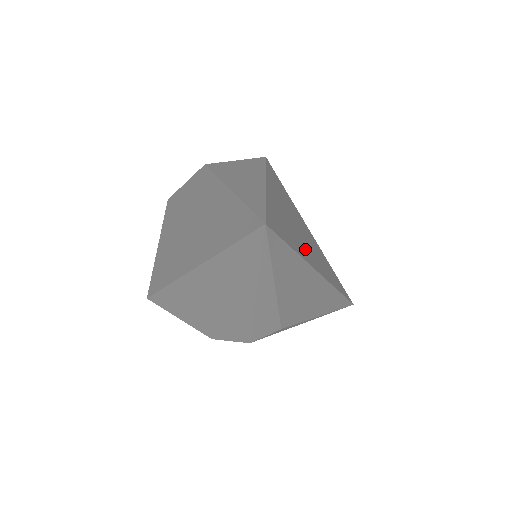
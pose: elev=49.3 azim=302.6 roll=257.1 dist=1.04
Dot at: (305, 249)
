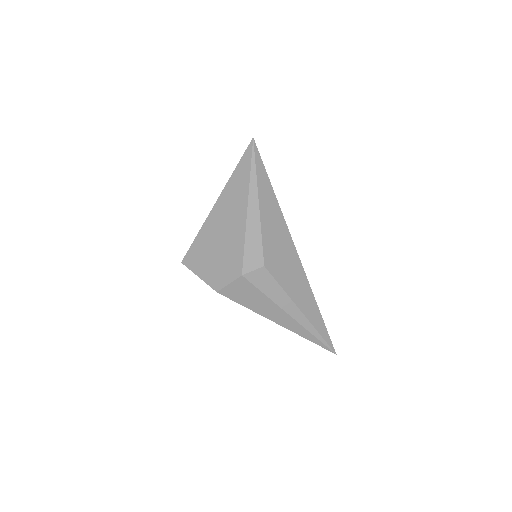
Dot at: occluded
